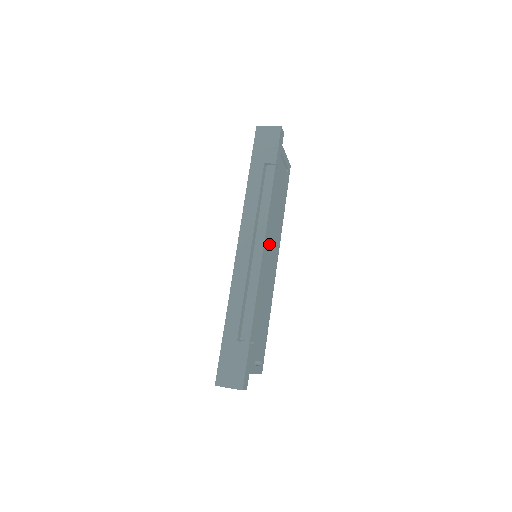
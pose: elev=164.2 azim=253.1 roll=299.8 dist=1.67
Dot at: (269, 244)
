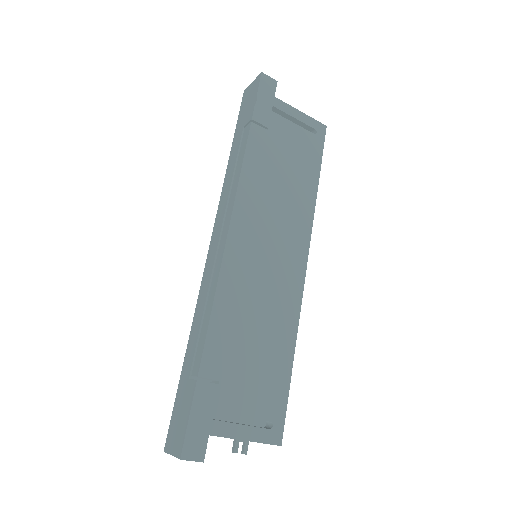
Dot at: (256, 231)
